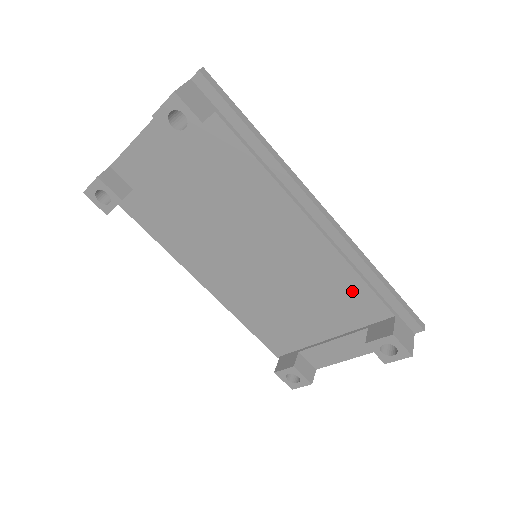
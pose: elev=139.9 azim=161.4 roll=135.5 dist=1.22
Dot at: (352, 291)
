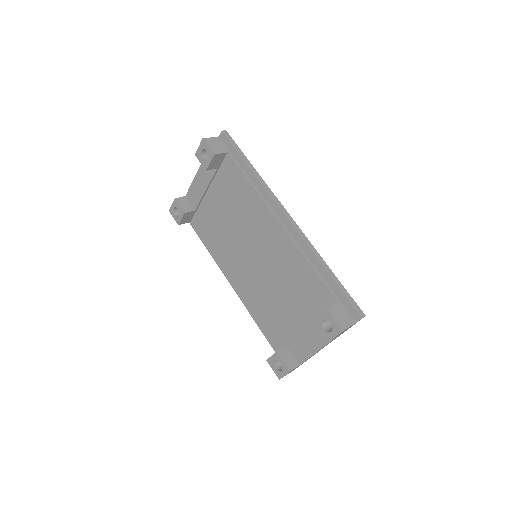
Dot at: (309, 280)
